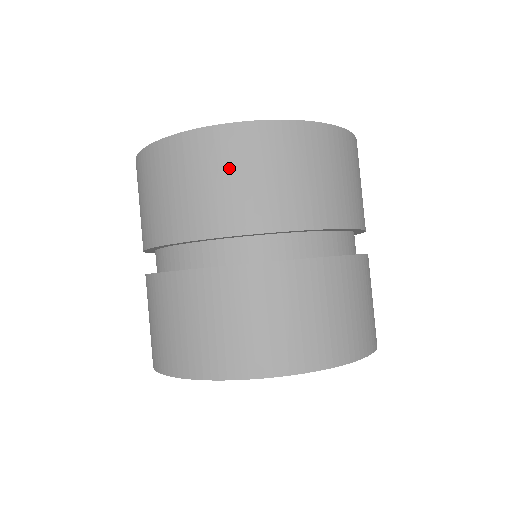
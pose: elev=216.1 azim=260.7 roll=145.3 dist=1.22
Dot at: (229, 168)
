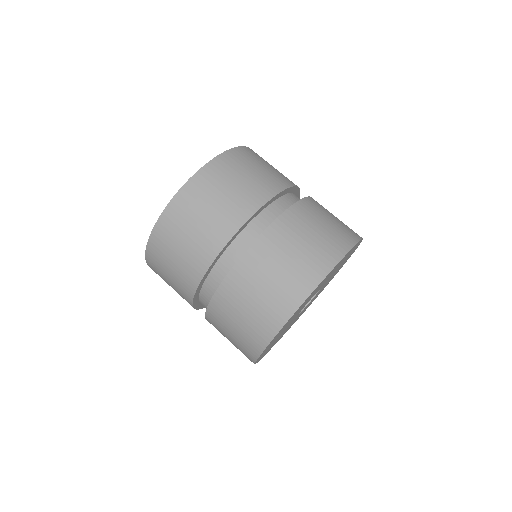
Dot at: (167, 261)
